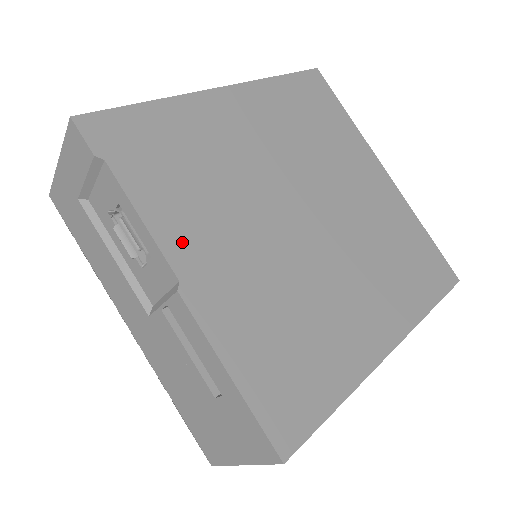
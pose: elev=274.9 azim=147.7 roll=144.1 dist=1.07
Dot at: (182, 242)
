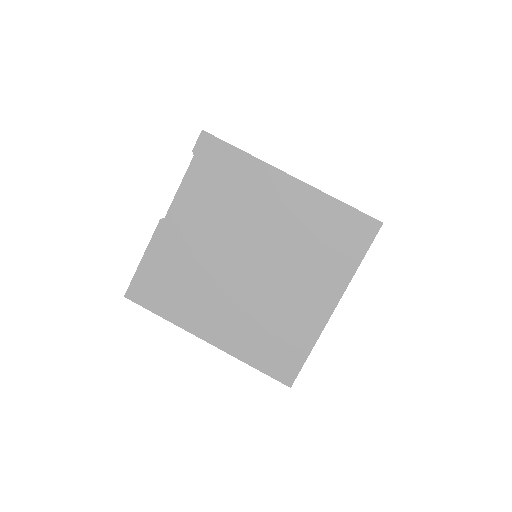
Dot at: (182, 209)
